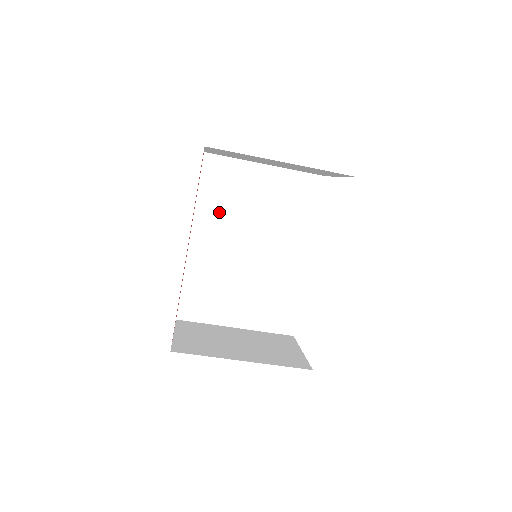
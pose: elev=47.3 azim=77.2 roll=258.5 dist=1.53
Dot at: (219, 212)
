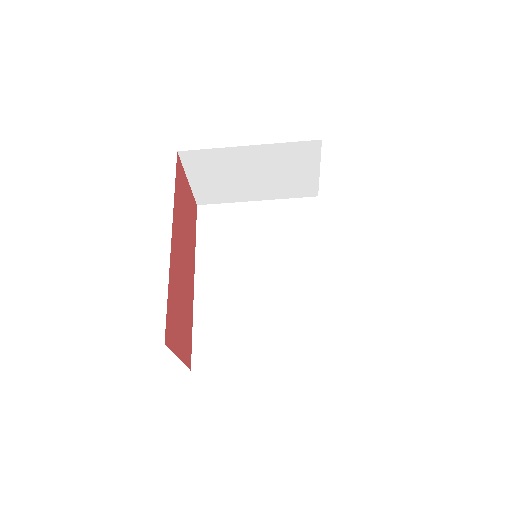
Dot at: (220, 250)
